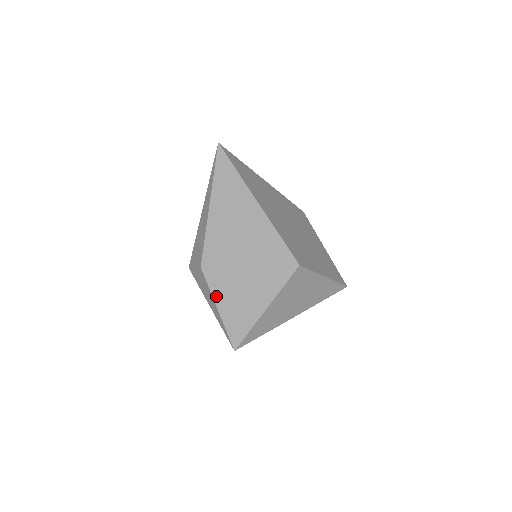
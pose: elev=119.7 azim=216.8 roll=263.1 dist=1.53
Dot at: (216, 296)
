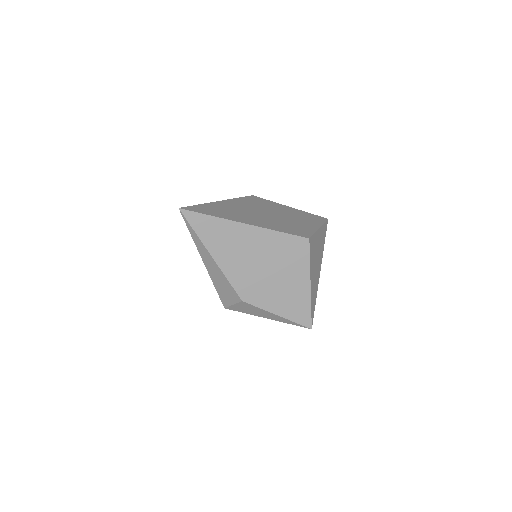
Dot at: (270, 309)
